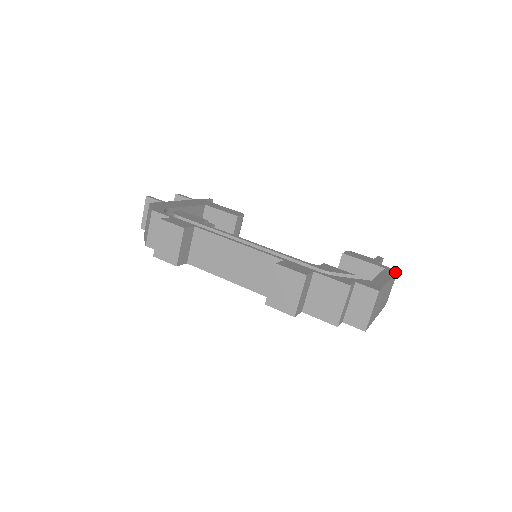
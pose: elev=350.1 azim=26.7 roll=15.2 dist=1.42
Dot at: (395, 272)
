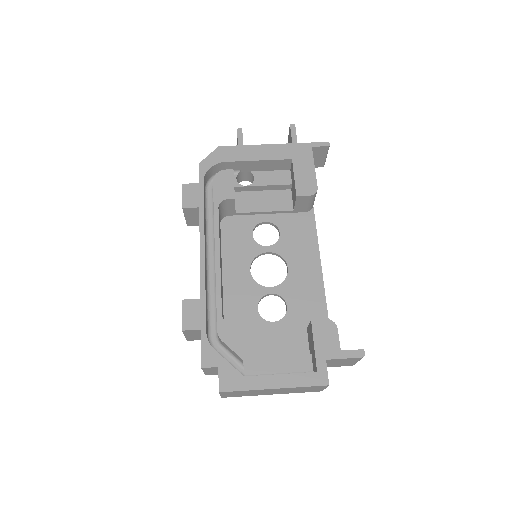
Dot at: (315, 385)
